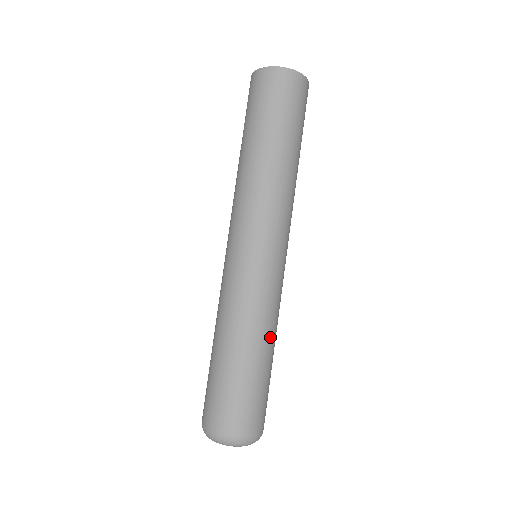
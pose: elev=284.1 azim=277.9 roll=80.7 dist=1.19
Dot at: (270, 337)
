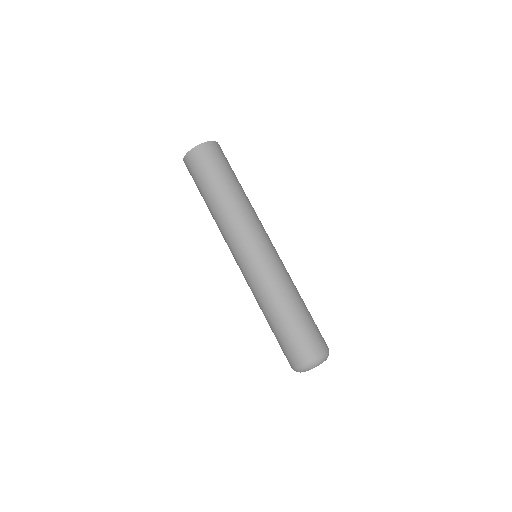
Dot at: (298, 292)
